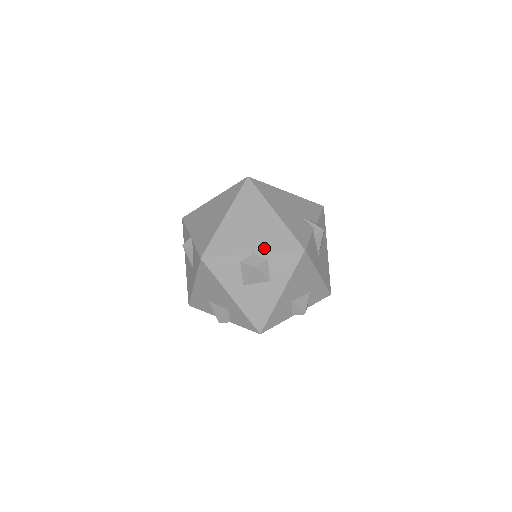
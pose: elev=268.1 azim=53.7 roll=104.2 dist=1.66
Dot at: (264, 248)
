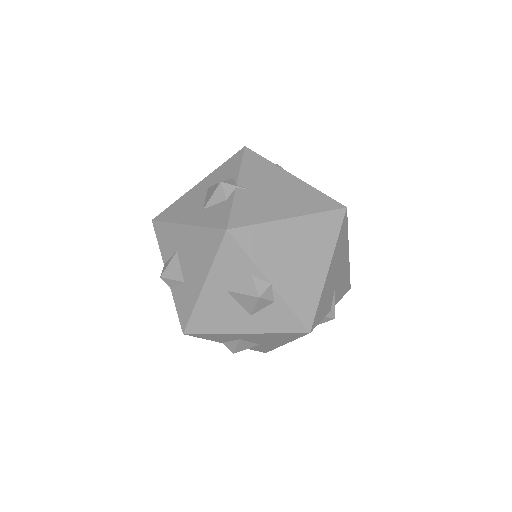
Dot at: (285, 290)
